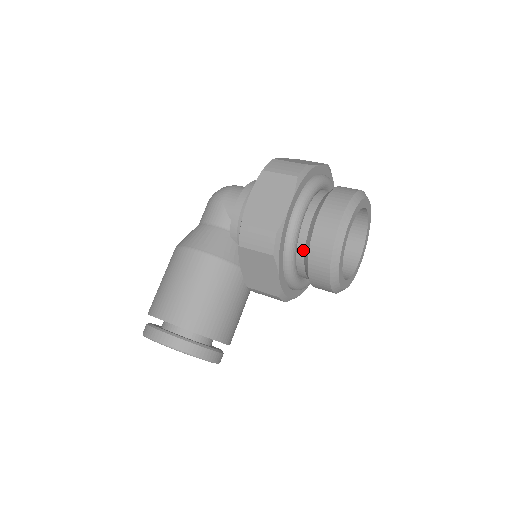
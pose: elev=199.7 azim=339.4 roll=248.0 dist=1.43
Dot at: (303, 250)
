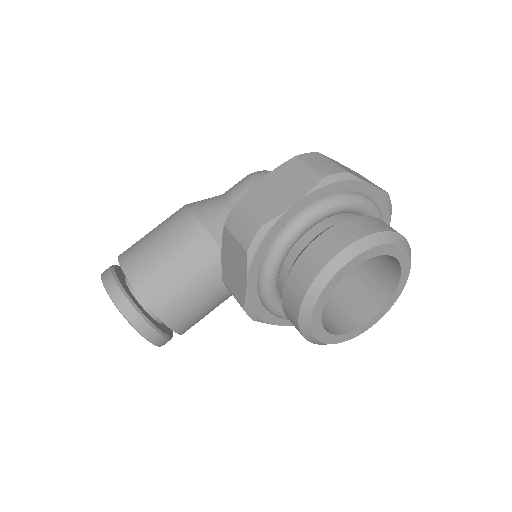
Dot at: (289, 266)
